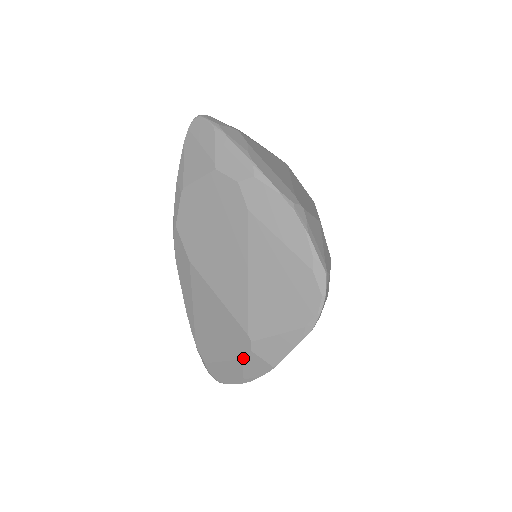
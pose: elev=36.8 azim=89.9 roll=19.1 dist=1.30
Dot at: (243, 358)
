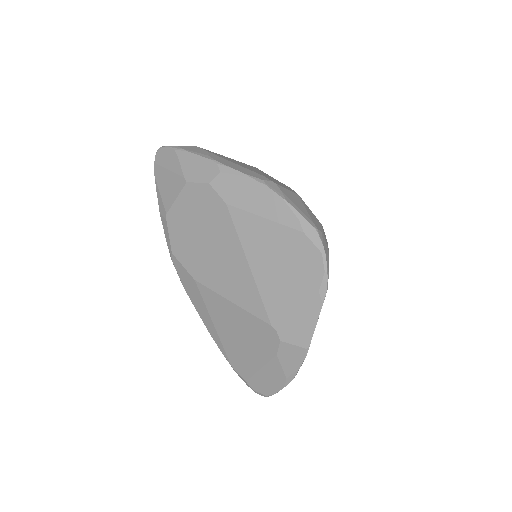
Dot at: (276, 353)
